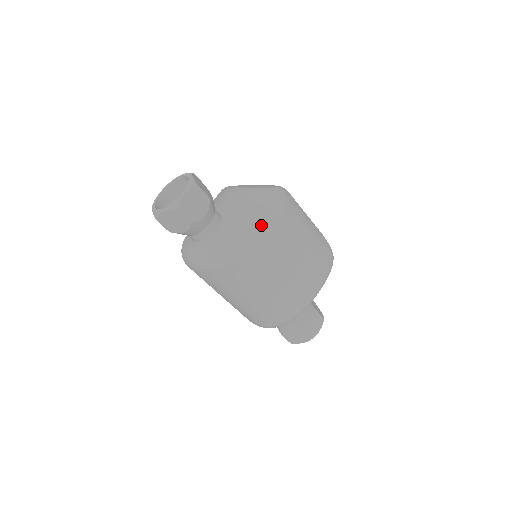
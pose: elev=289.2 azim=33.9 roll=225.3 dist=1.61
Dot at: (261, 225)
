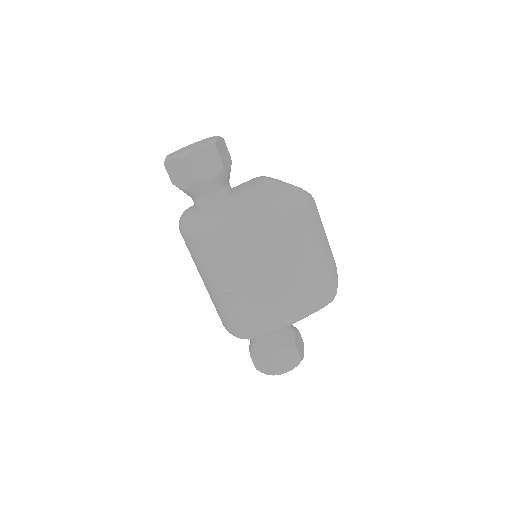
Dot at: (259, 213)
